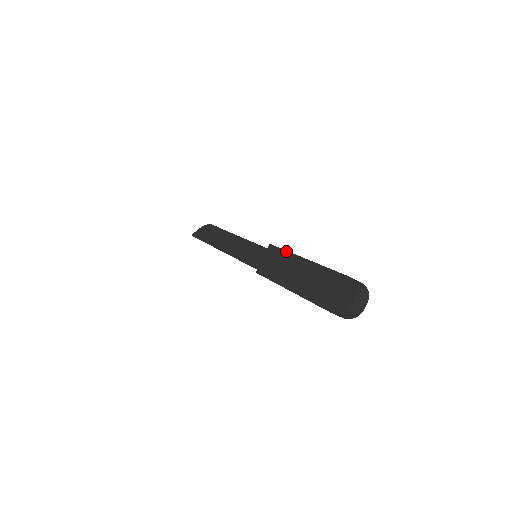
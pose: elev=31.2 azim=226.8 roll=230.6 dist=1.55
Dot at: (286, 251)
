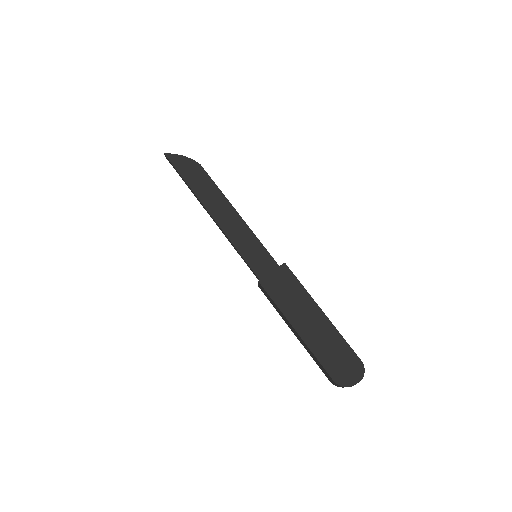
Dot at: (303, 286)
